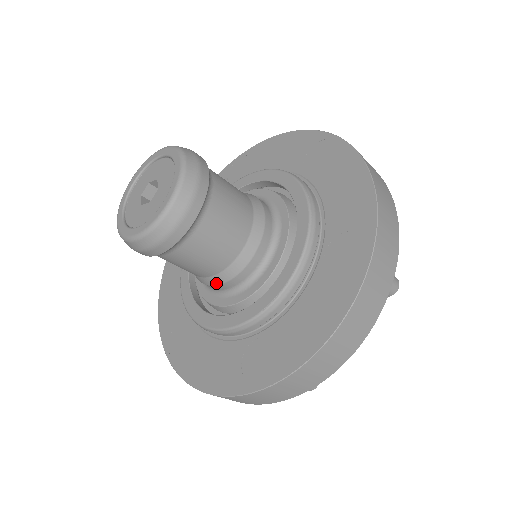
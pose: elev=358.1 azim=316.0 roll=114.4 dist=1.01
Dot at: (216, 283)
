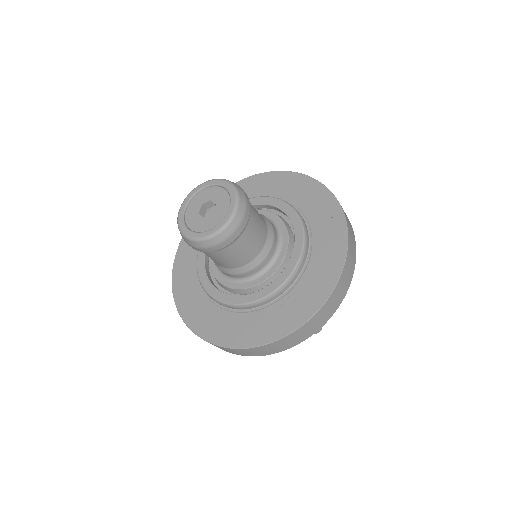
Dot at: (249, 269)
